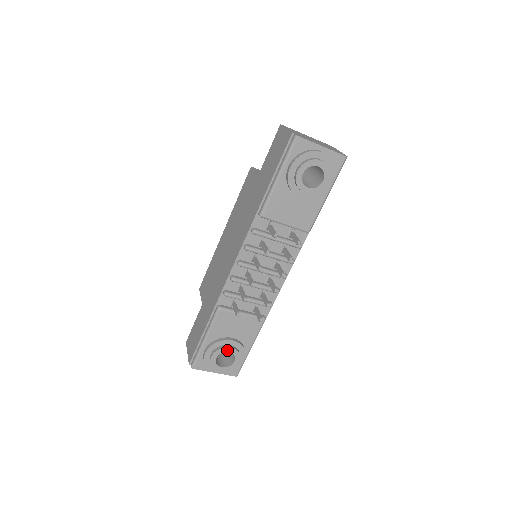
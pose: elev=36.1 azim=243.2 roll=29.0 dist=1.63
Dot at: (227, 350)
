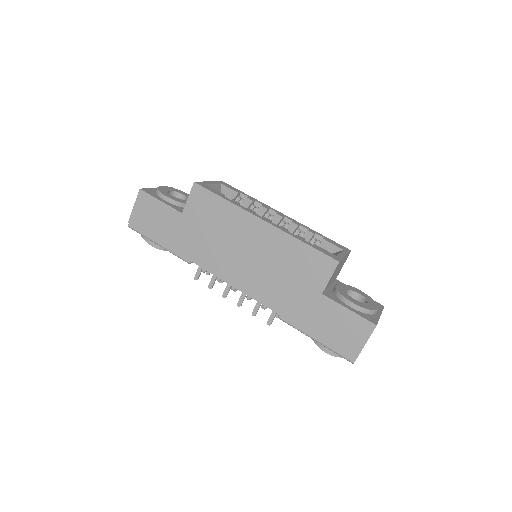
Dot at: occluded
